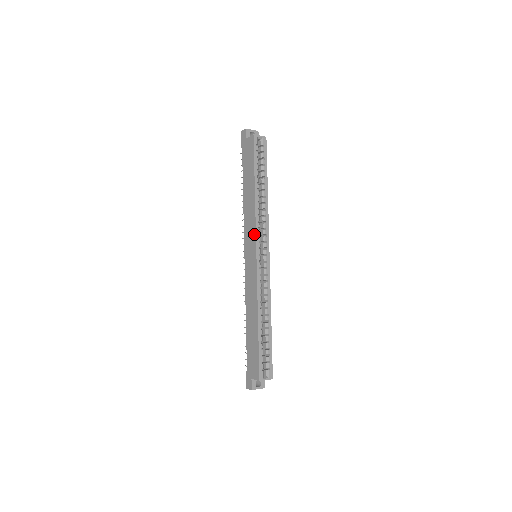
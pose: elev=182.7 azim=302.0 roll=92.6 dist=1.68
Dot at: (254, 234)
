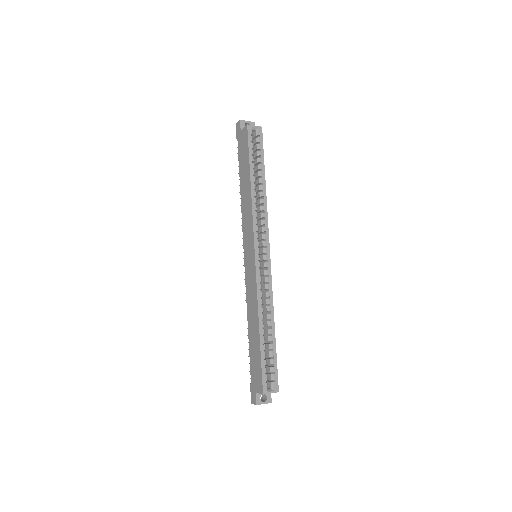
Dot at: (252, 232)
